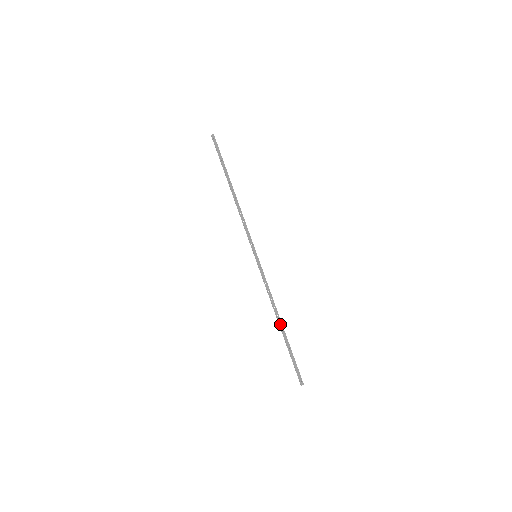
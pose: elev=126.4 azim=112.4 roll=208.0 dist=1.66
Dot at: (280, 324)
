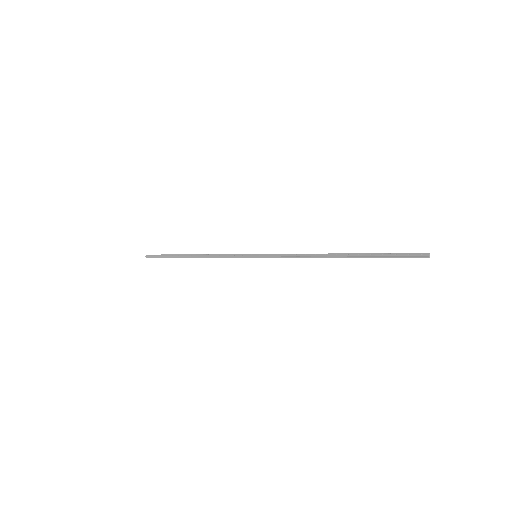
Dot at: (337, 255)
